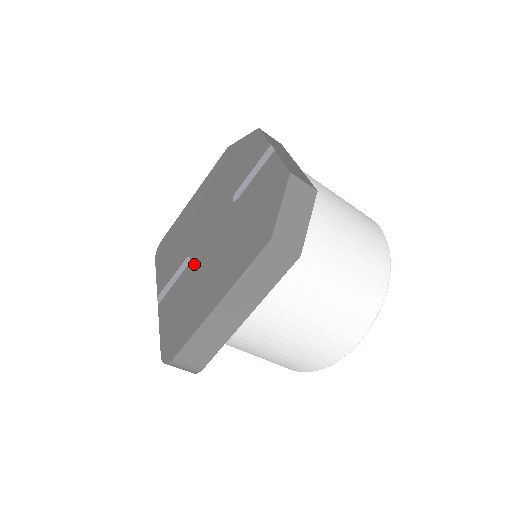
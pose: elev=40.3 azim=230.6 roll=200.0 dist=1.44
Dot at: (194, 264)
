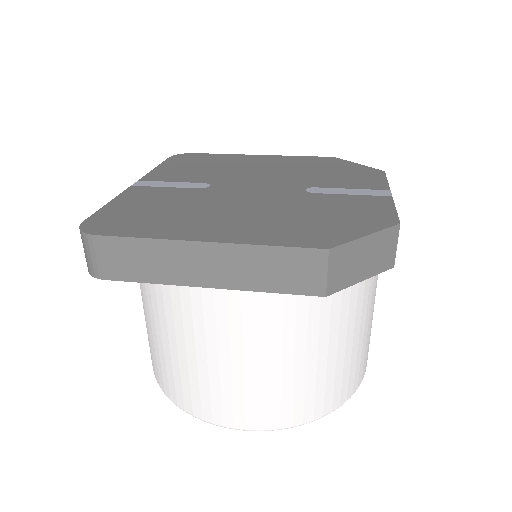
Dot at: (210, 193)
